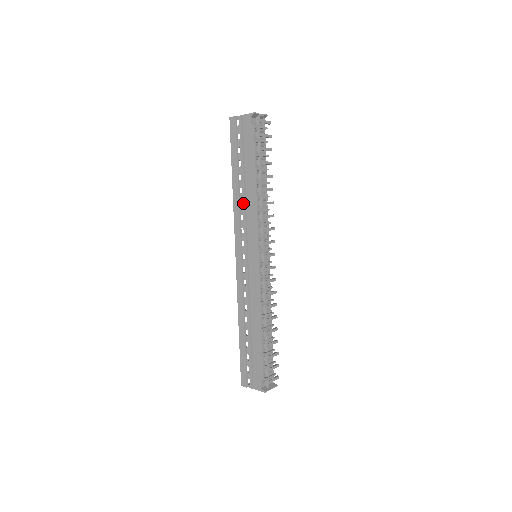
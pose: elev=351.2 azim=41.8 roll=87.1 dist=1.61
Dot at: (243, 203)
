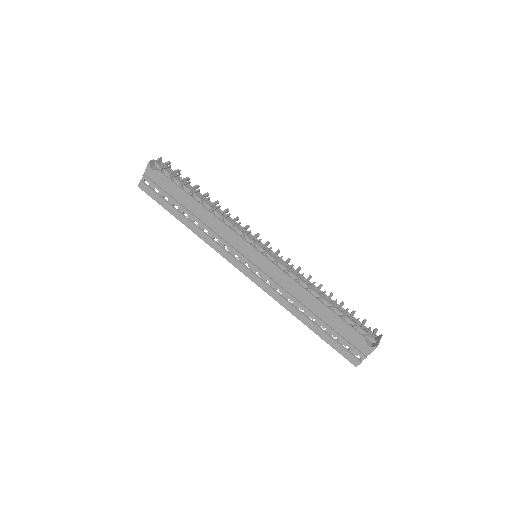
Dot at: (206, 228)
